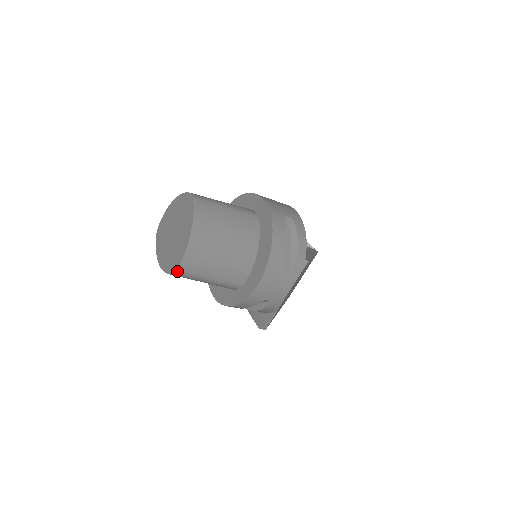
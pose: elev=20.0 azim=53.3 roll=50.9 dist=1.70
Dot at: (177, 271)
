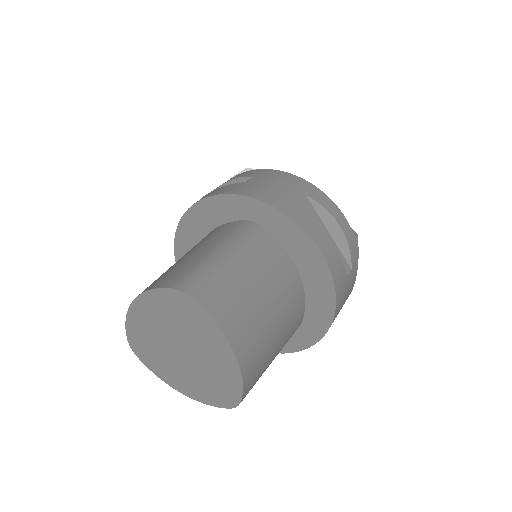
Dot at: occluded
